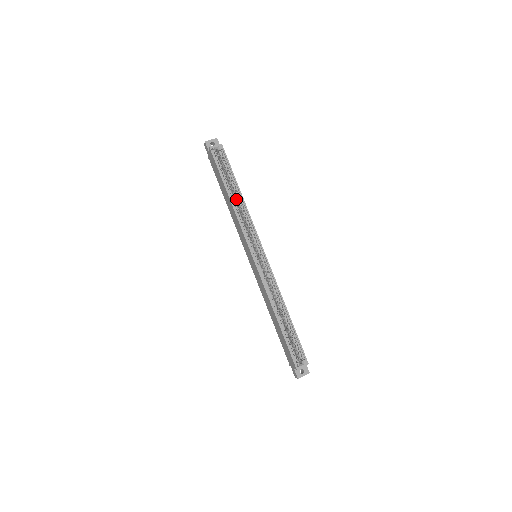
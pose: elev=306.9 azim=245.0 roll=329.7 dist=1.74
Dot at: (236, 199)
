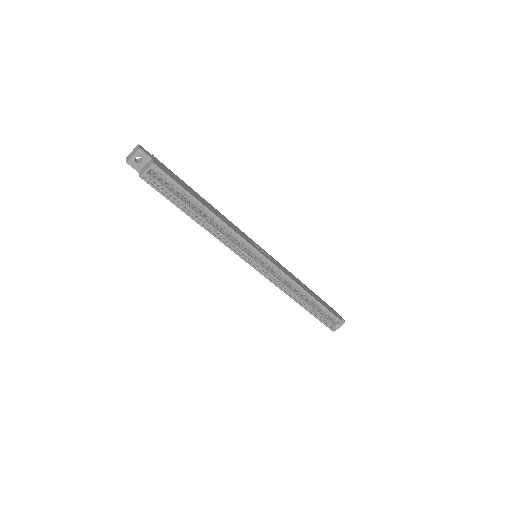
Dot at: occluded
